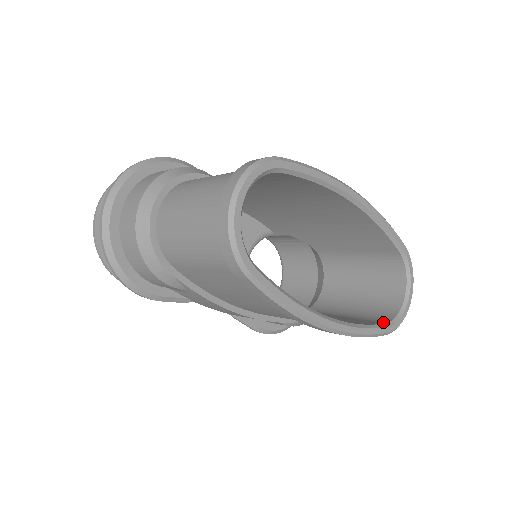
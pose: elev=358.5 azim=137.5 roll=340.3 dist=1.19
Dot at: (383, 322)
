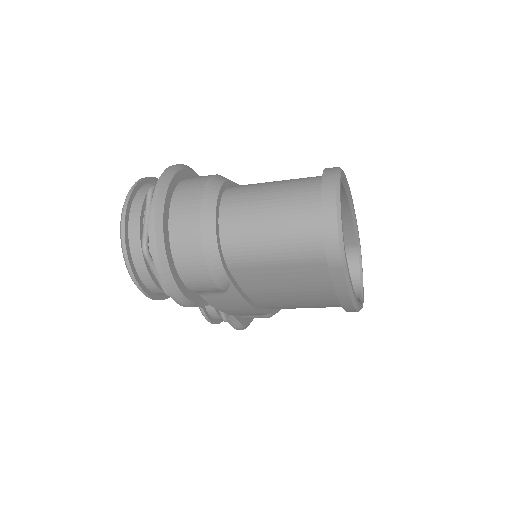
Dot at: (357, 299)
